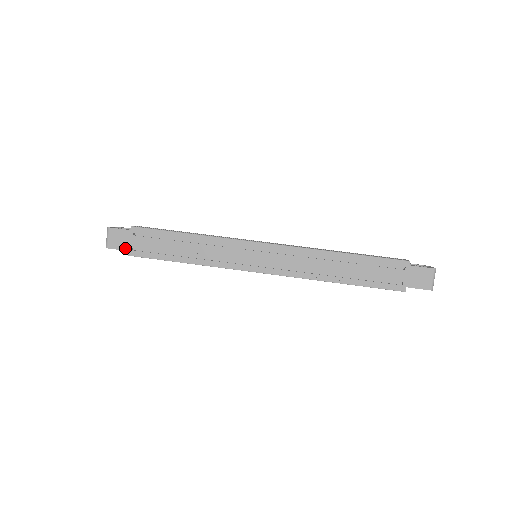
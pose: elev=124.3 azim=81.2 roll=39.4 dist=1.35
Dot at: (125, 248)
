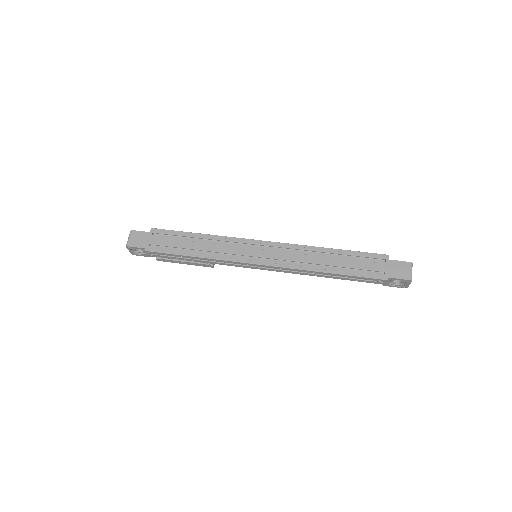
Dot at: (143, 246)
